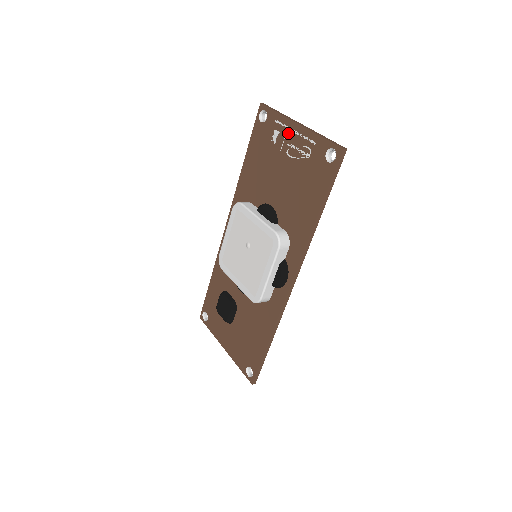
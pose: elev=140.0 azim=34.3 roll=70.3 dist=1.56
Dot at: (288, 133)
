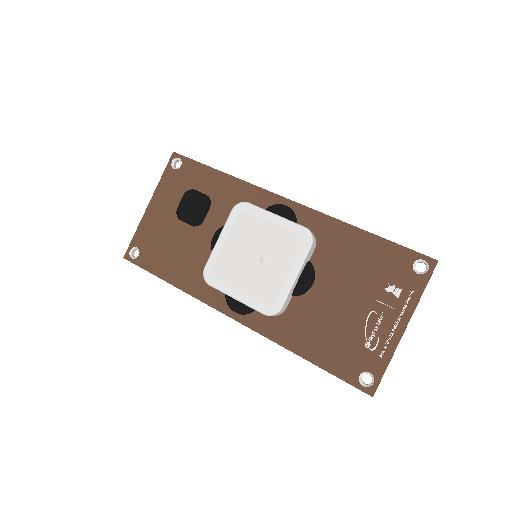
Dot at: (396, 313)
